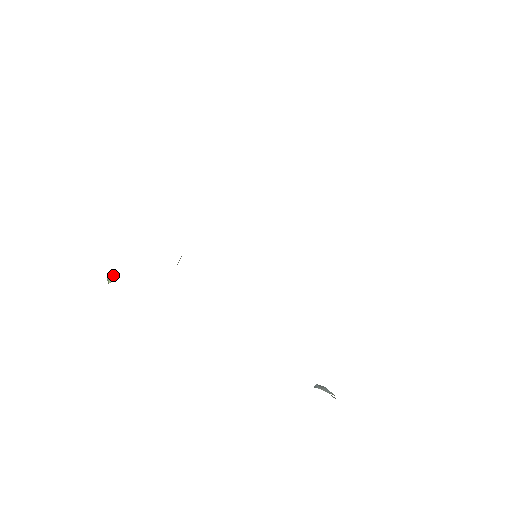
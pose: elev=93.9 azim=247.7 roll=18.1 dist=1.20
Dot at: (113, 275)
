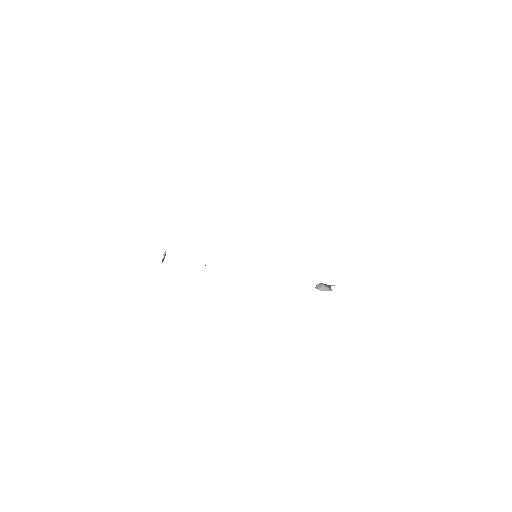
Dot at: (165, 255)
